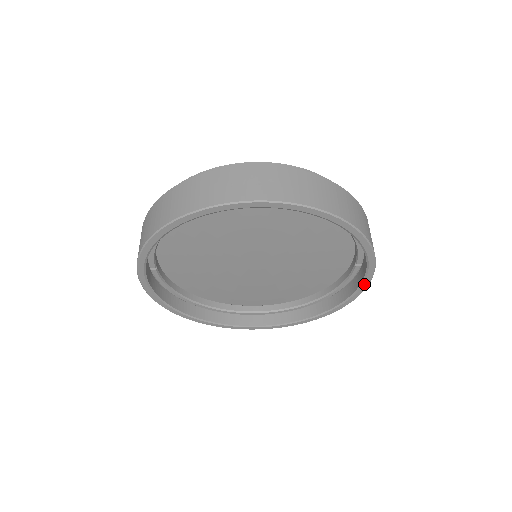
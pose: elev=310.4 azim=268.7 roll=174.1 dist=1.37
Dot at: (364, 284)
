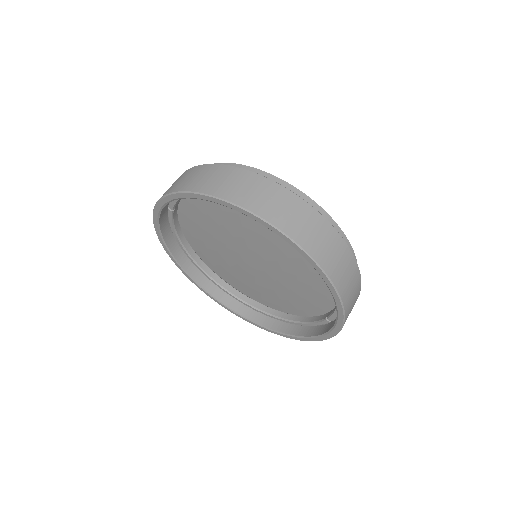
Dot at: (322, 337)
